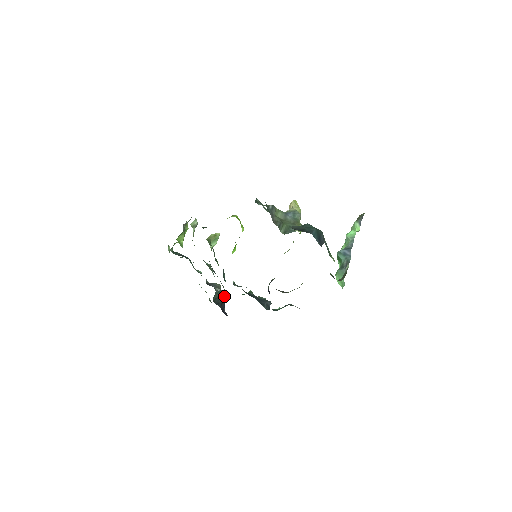
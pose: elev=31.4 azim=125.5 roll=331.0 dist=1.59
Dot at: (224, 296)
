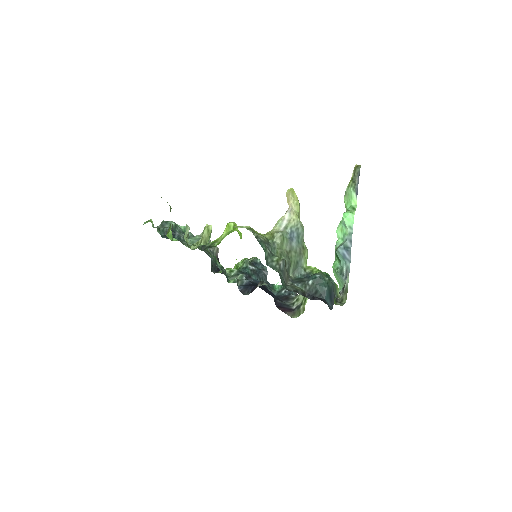
Dot at: (217, 252)
